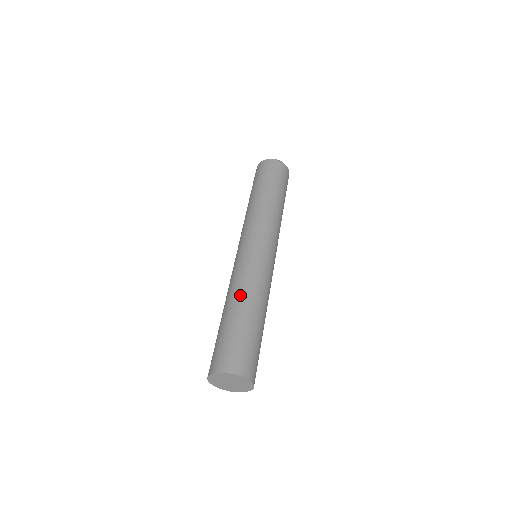
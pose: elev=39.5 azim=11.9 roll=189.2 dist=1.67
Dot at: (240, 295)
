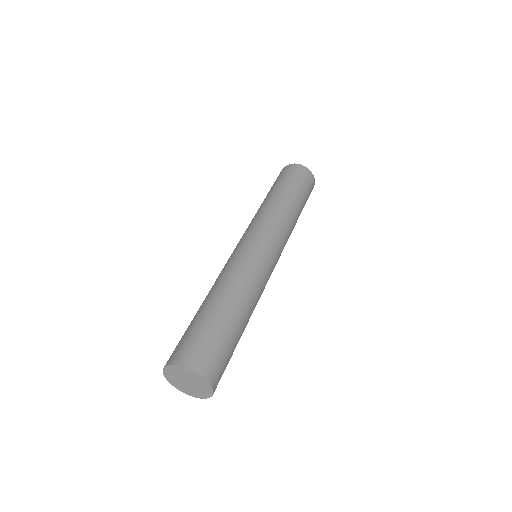
Dot at: (218, 288)
